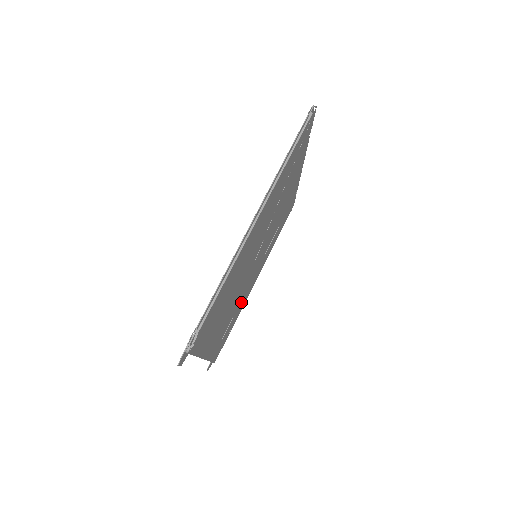
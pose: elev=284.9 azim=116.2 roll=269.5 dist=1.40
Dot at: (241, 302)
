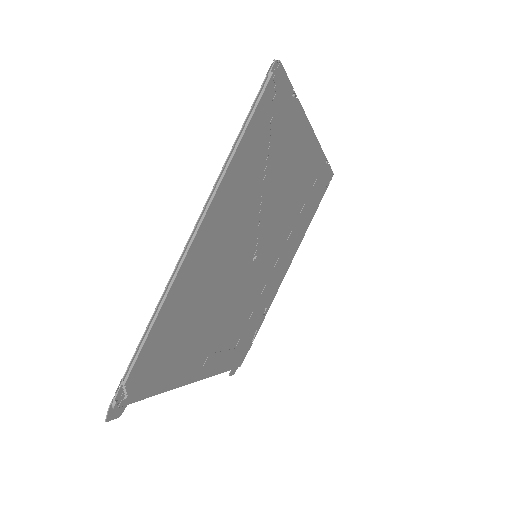
Dot at: (259, 303)
